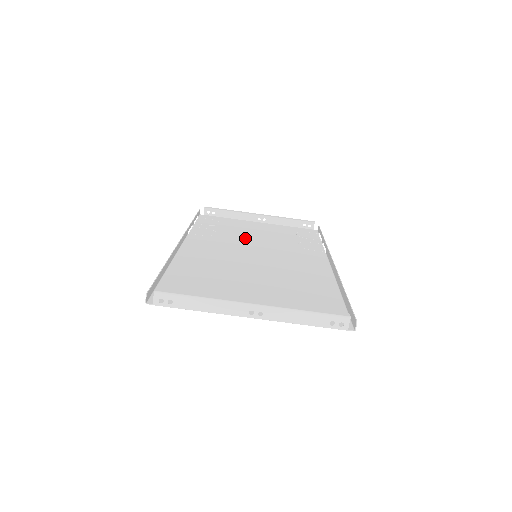
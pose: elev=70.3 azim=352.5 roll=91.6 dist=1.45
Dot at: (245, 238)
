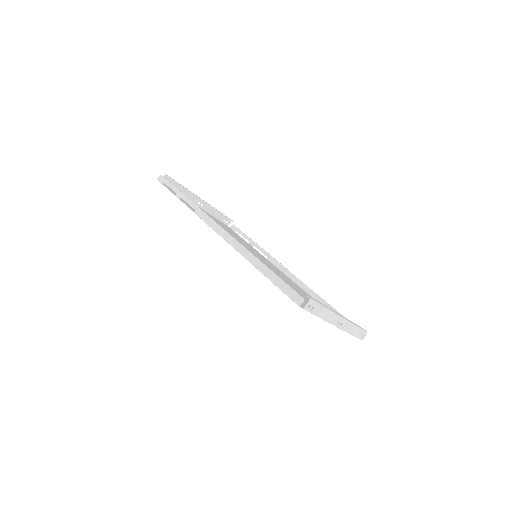
Dot at: occluded
